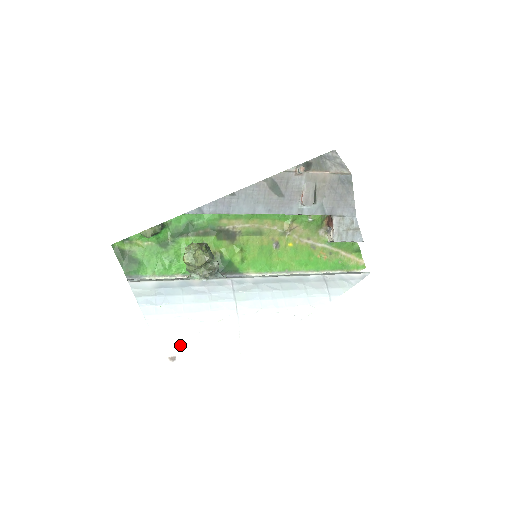
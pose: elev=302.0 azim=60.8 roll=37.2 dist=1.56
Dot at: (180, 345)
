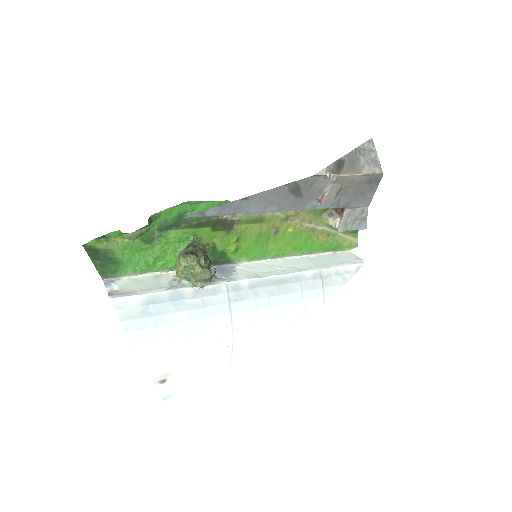
Dot at: (172, 369)
